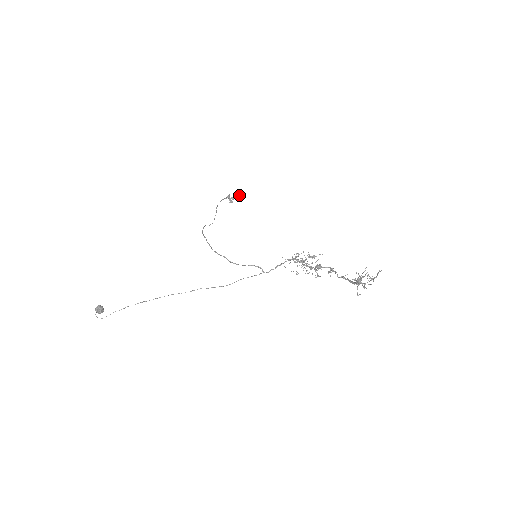
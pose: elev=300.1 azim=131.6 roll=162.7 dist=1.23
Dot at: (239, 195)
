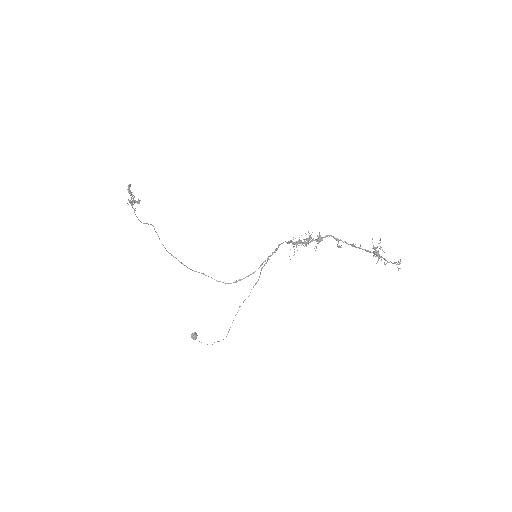
Dot at: occluded
